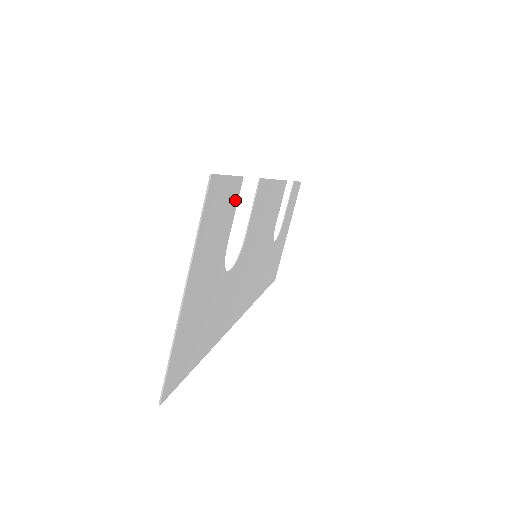
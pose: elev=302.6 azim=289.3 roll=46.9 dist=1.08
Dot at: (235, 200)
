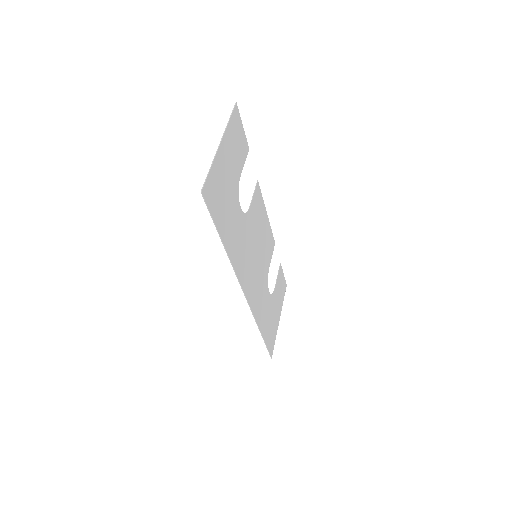
Dot at: (245, 154)
